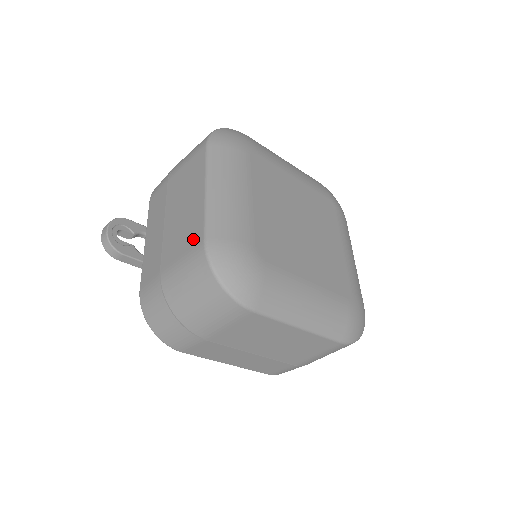
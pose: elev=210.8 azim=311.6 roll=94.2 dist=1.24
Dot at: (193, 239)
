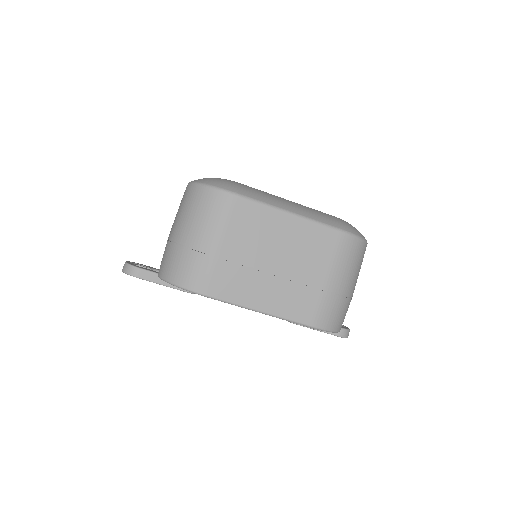
Dot at: occluded
